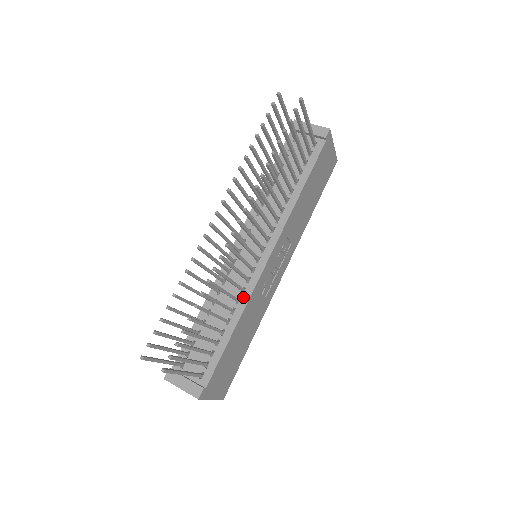
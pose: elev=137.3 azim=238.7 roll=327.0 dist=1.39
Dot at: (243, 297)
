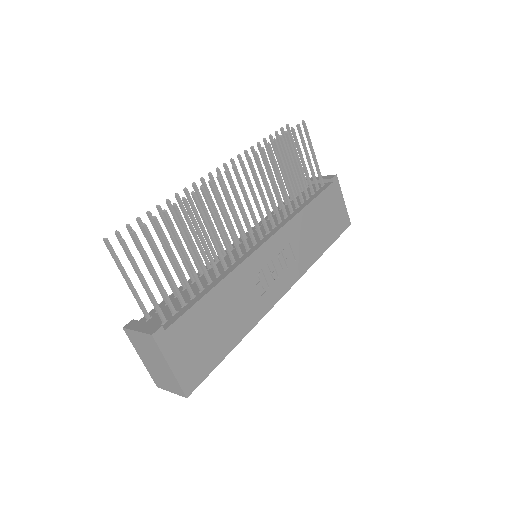
Dot at: (232, 266)
